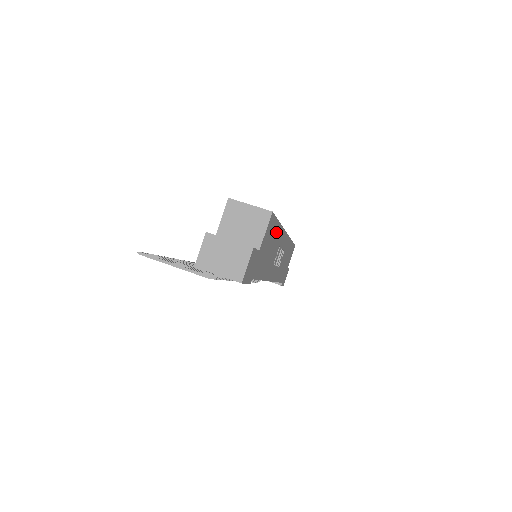
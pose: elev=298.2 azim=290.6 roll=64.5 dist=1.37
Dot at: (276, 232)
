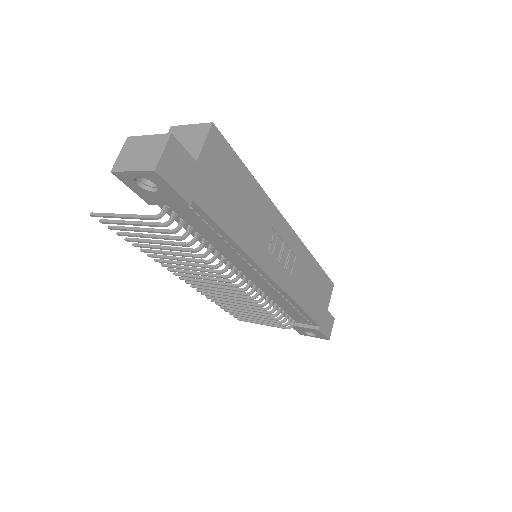
Dot at: (247, 183)
